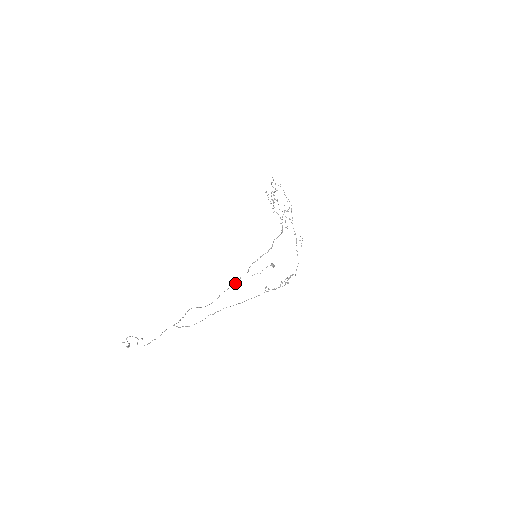
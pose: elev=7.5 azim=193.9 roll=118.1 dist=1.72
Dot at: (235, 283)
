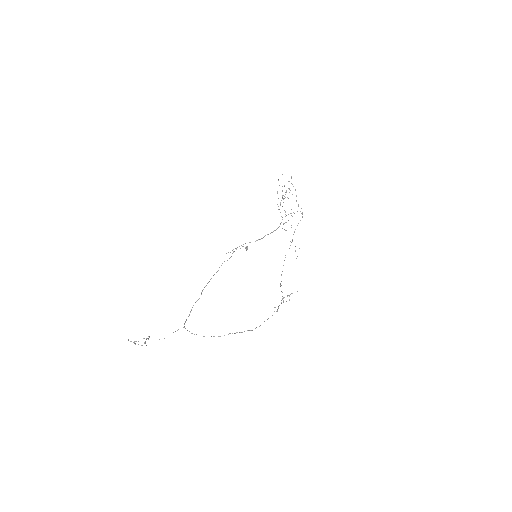
Dot at: (219, 267)
